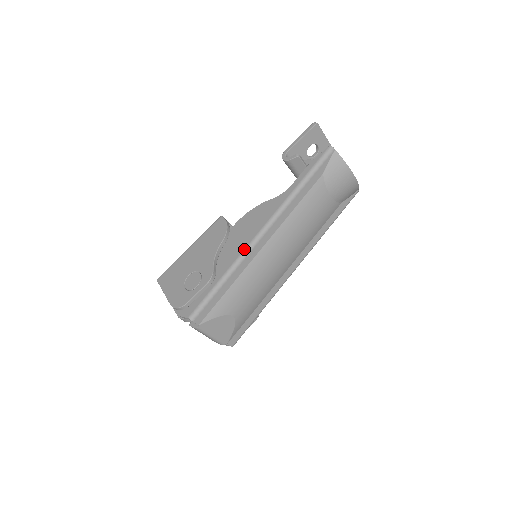
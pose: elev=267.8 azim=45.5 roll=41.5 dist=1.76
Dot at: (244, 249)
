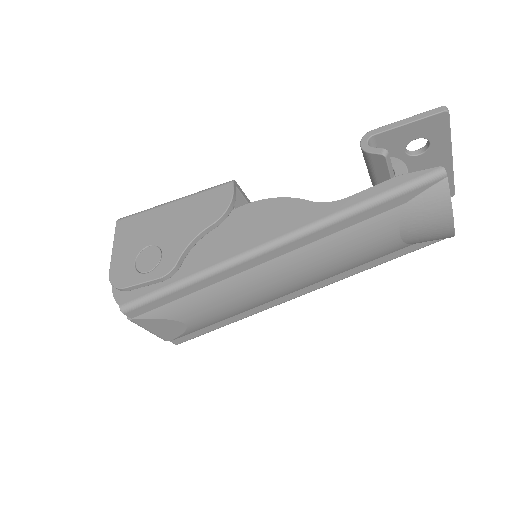
Dot at: (231, 257)
